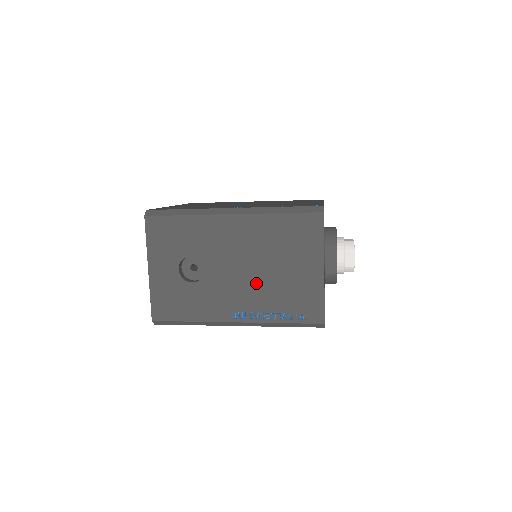
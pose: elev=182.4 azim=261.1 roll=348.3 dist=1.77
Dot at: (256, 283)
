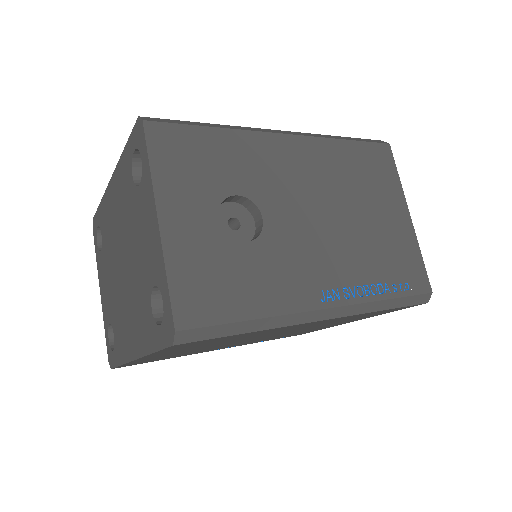
Dot at: (340, 238)
